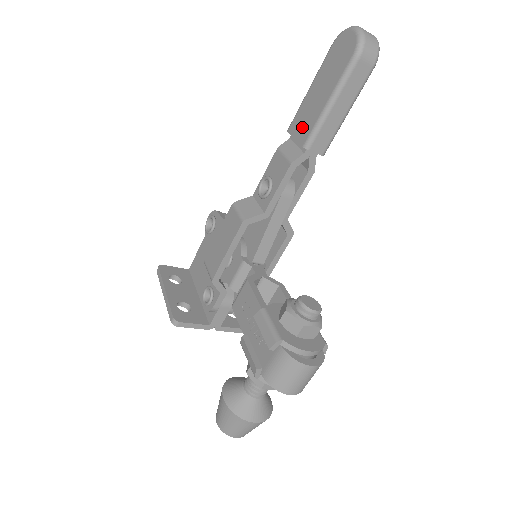
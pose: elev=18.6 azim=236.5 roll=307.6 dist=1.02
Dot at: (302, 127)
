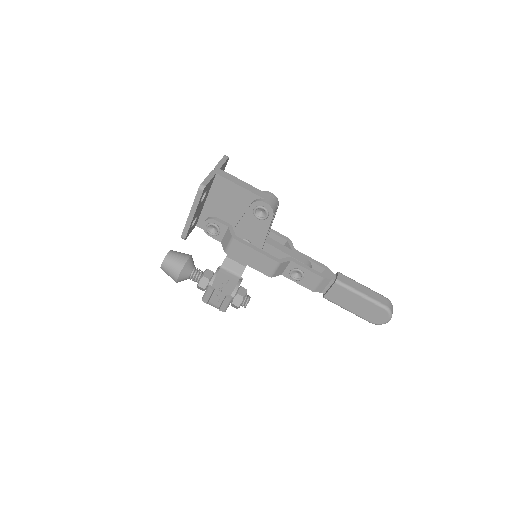
Dot at: (336, 295)
